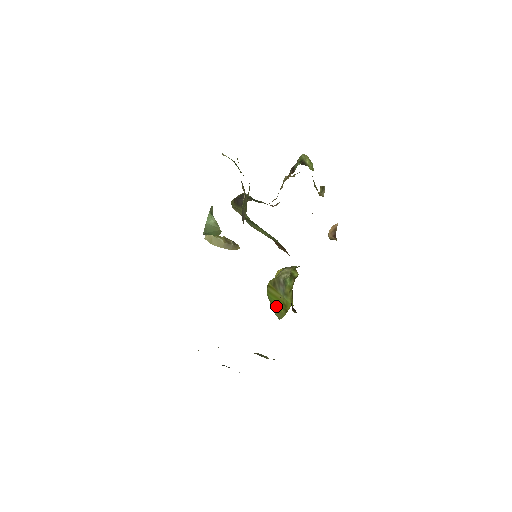
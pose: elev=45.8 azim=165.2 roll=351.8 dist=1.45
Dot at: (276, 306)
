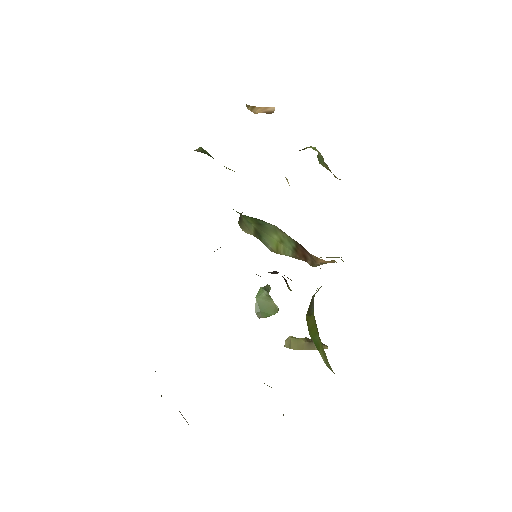
Dot at: (316, 343)
